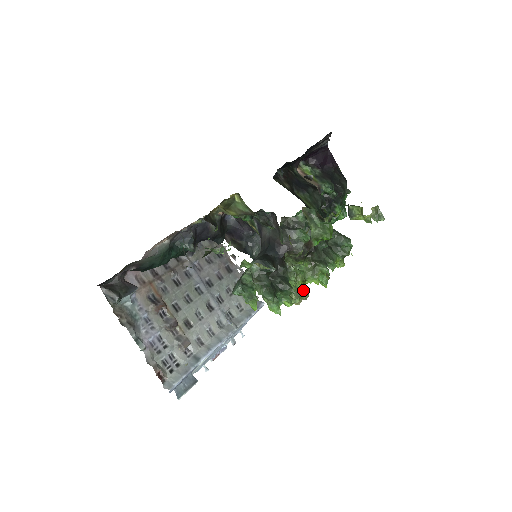
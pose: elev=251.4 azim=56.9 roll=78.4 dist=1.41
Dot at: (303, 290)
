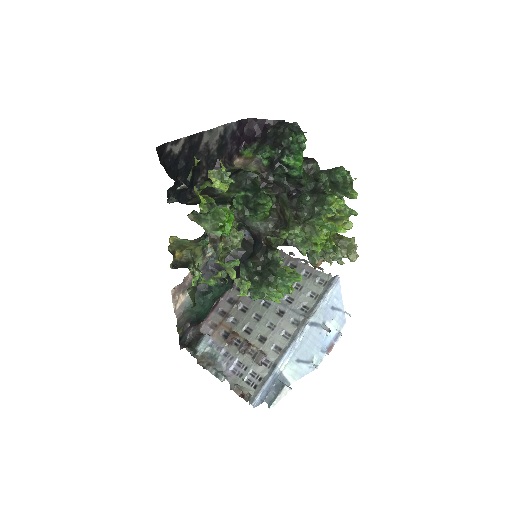
Dot at: (338, 247)
